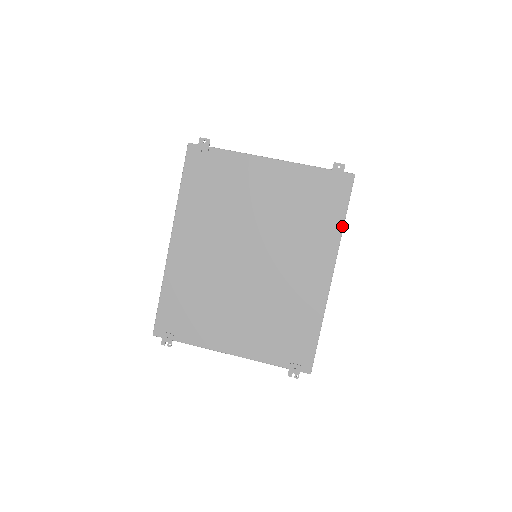
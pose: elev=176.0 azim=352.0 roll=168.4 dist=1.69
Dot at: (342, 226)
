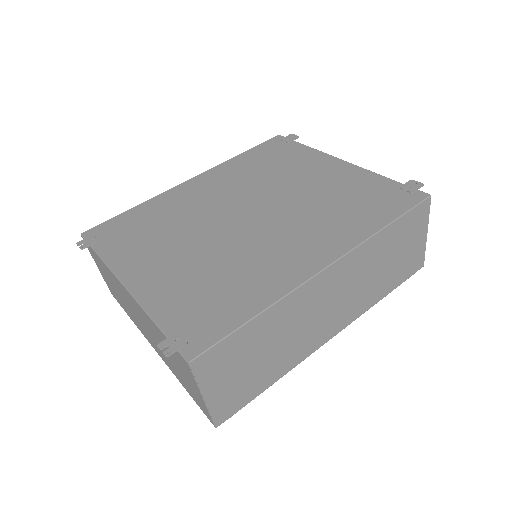
Dot at: (380, 228)
